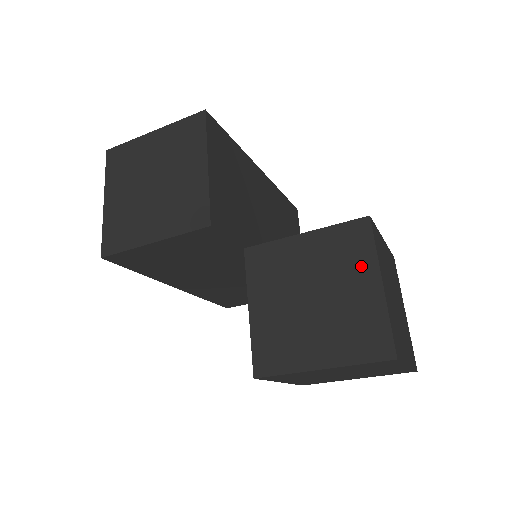
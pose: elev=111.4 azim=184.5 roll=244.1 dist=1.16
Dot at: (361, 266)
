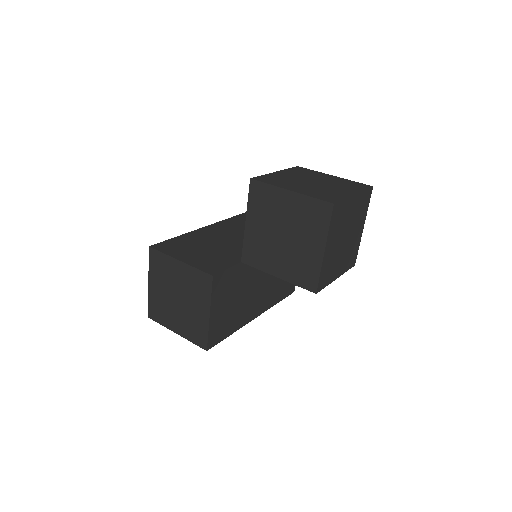
Dot at: (276, 198)
